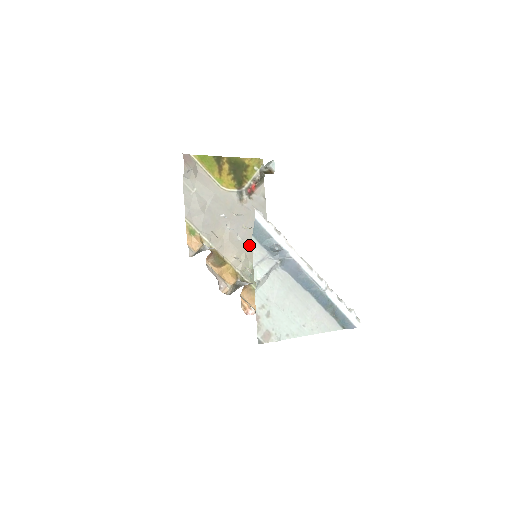
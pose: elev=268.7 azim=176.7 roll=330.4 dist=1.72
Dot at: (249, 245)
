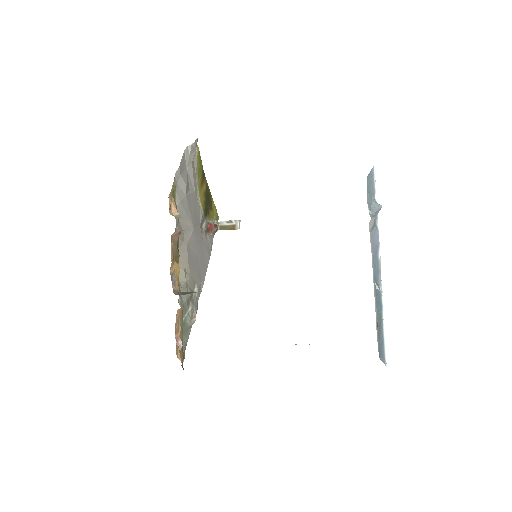
Dot at: (194, 272)
